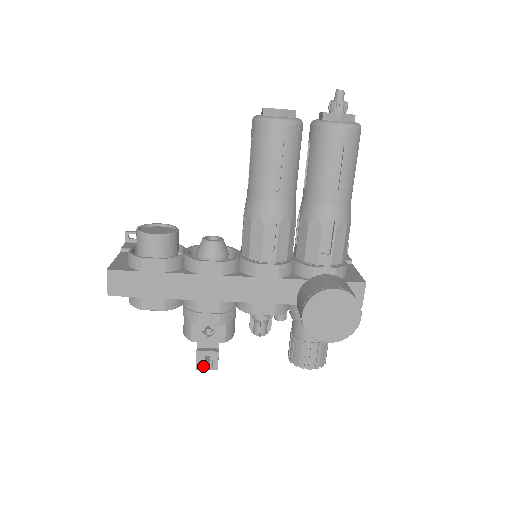
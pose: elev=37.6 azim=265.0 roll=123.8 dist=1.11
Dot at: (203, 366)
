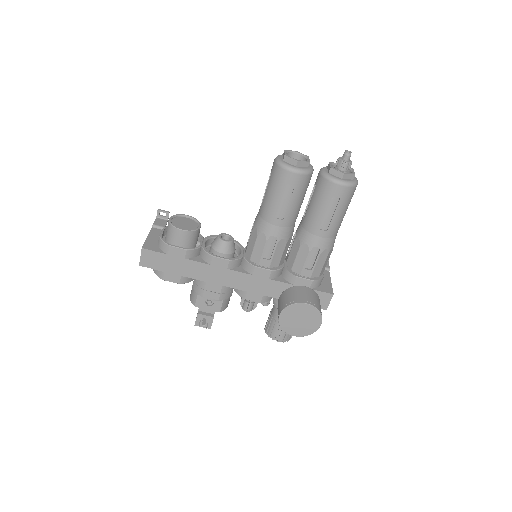
Dot at: (200, 324)
